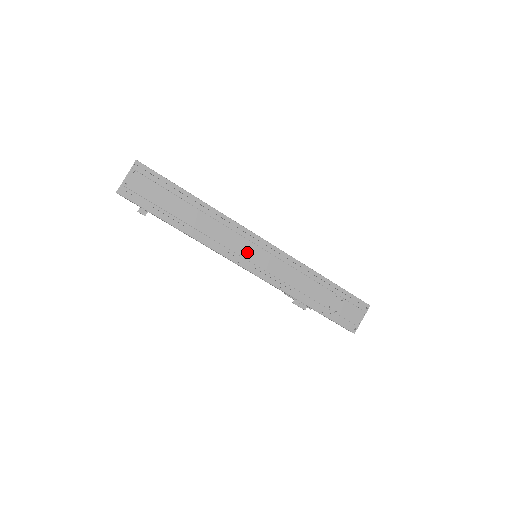
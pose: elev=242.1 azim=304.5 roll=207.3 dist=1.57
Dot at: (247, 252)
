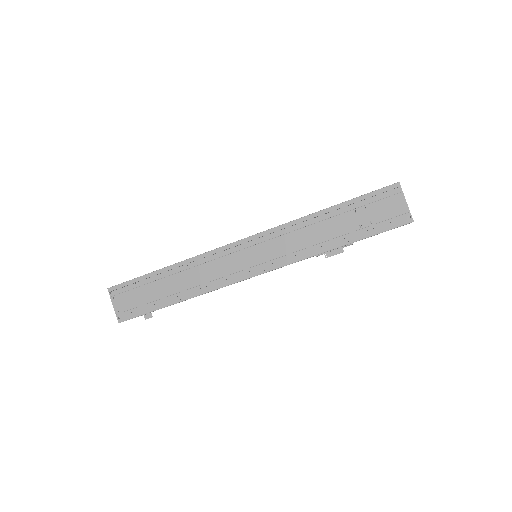
Dot at: (242, 263)
